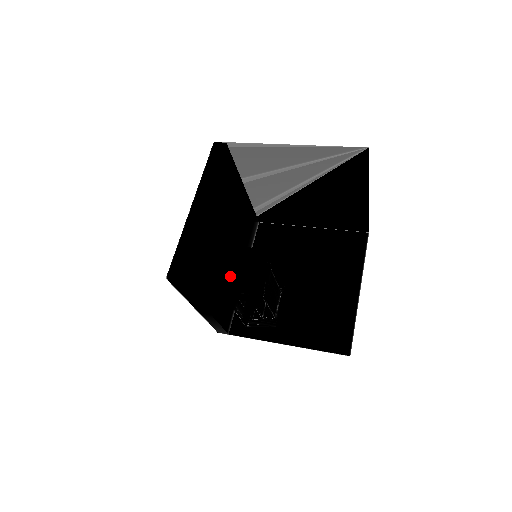
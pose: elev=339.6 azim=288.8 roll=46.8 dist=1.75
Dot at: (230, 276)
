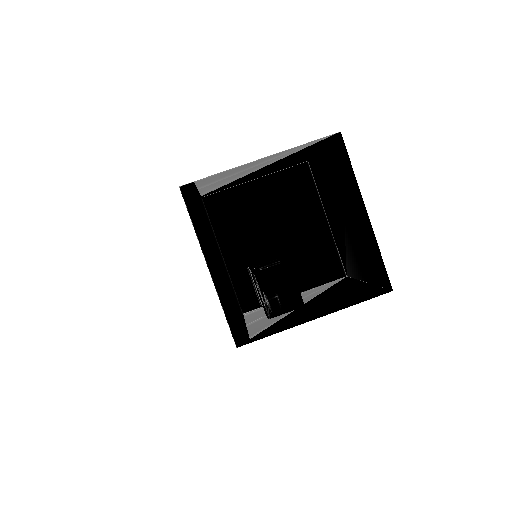
Dot at: occluded
